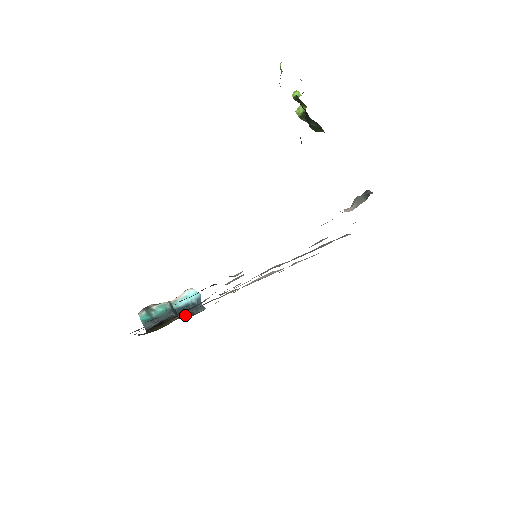
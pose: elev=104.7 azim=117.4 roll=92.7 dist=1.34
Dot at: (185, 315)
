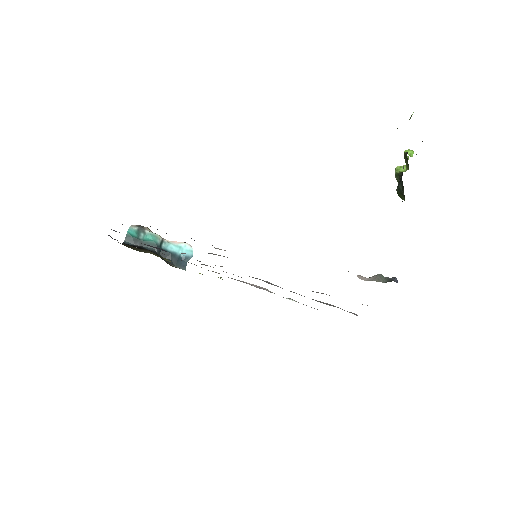
Dot at: (163, 258)
